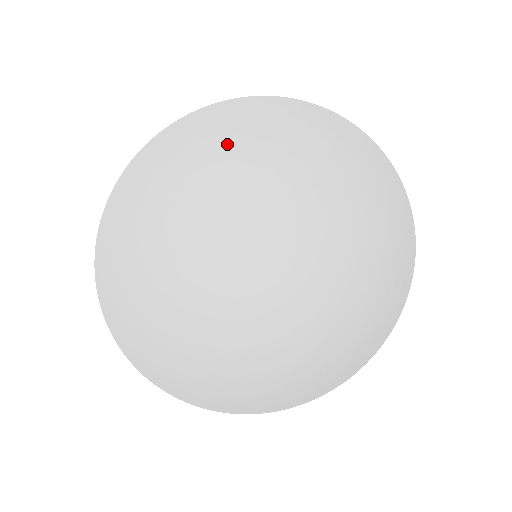
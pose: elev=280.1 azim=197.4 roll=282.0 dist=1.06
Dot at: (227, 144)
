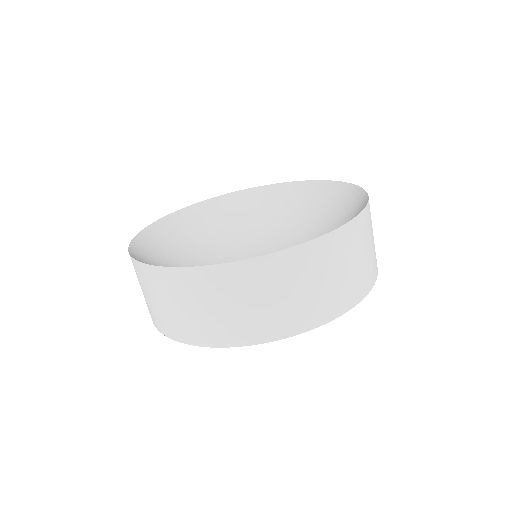
Dot at: (300, 206)
